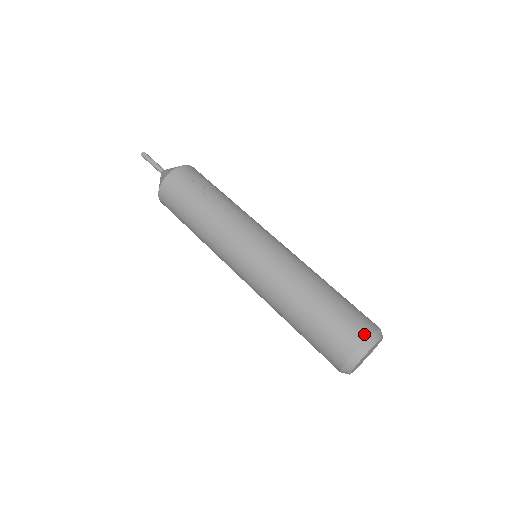
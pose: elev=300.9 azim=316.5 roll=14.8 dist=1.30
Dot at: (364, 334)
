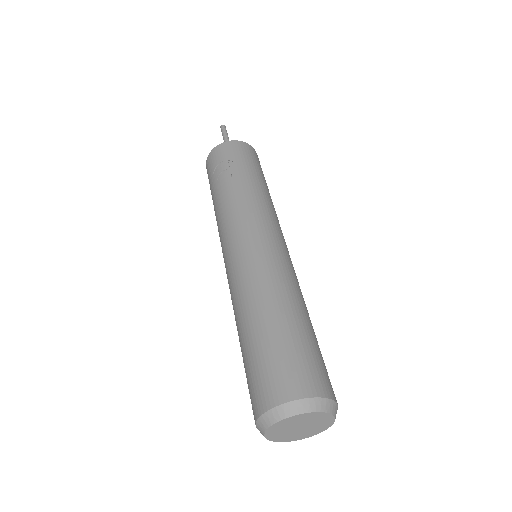
Dot at: (268, 402)
